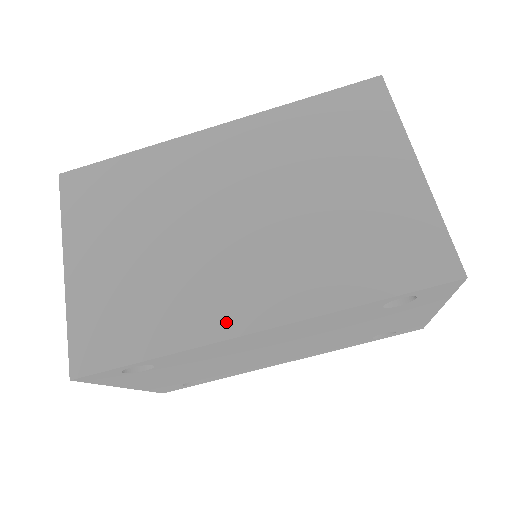
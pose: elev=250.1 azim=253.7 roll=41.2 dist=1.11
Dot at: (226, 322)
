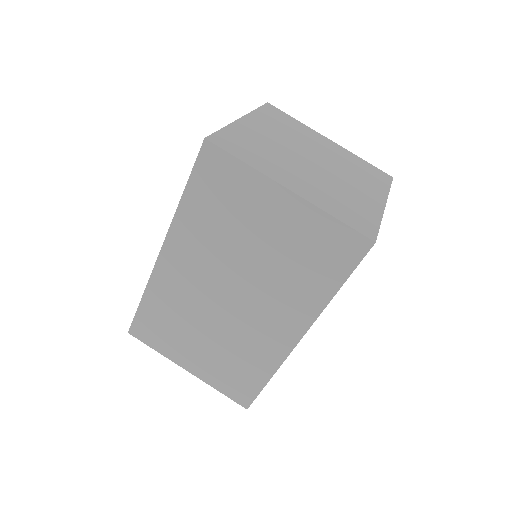
Dot at: (281, 347)
